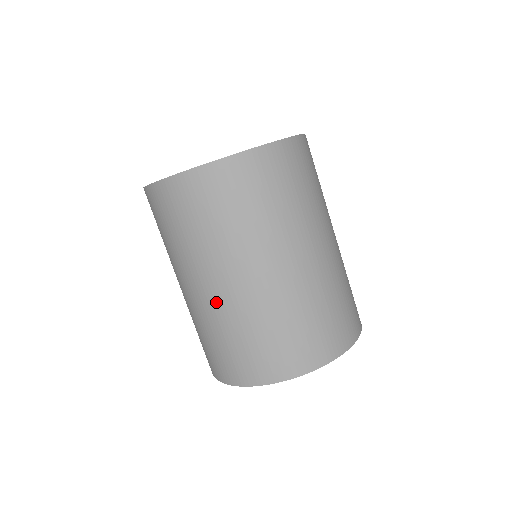
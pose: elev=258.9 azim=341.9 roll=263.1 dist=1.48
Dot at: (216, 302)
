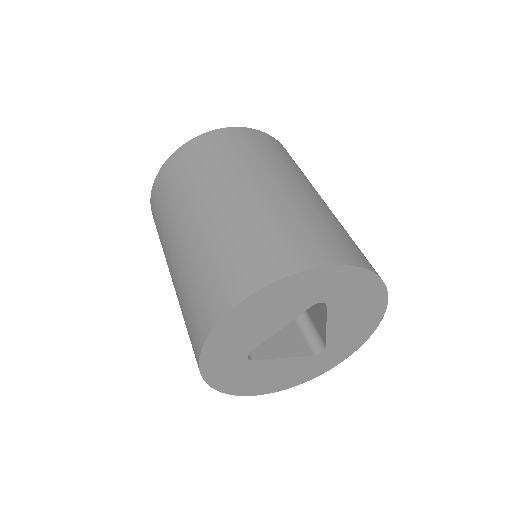
Dot at: (261, 197)
